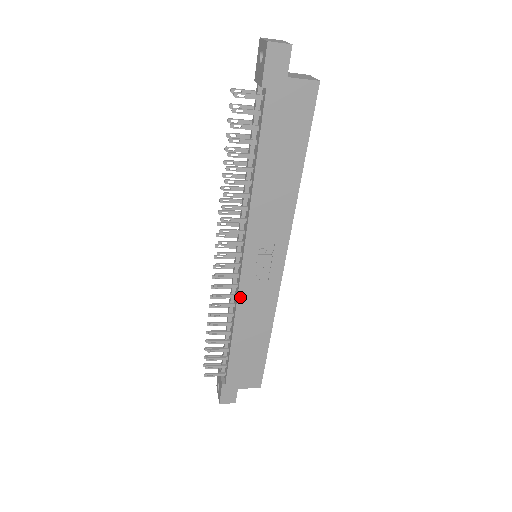
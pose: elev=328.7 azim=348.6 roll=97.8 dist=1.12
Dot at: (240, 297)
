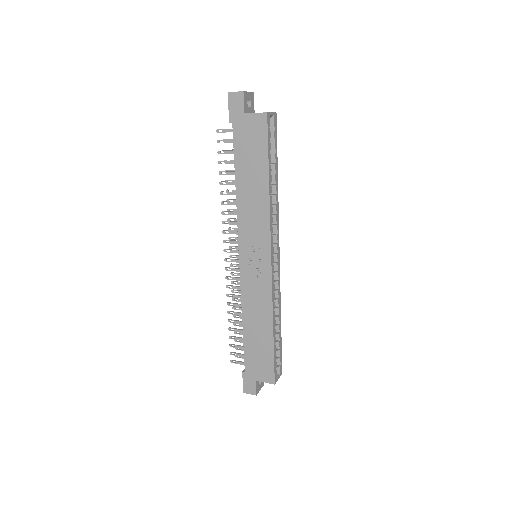
Dot at: (243, 288)
